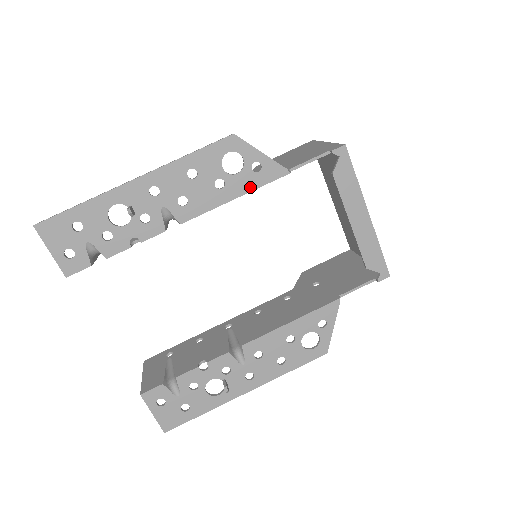
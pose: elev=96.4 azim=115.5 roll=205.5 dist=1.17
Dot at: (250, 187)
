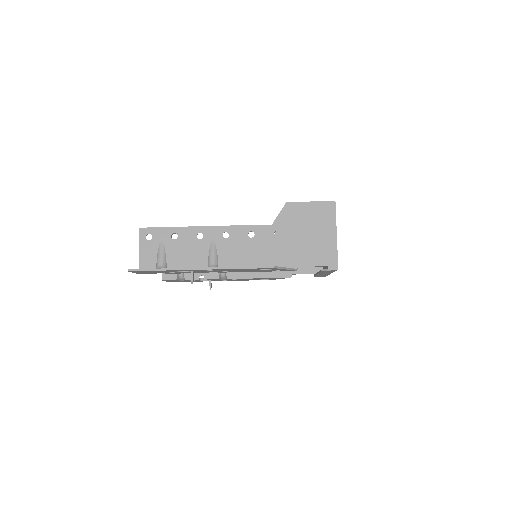
Dot at: (269, 271)
